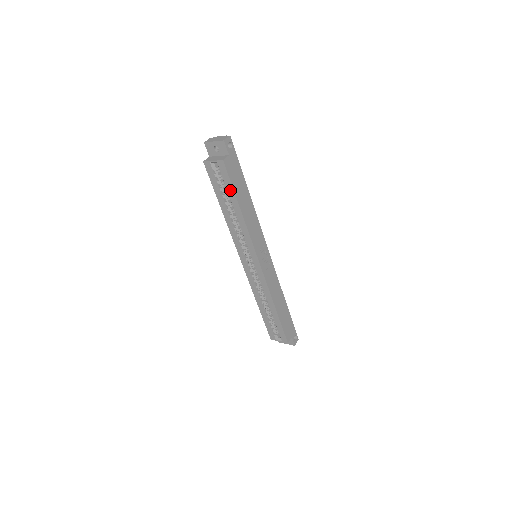
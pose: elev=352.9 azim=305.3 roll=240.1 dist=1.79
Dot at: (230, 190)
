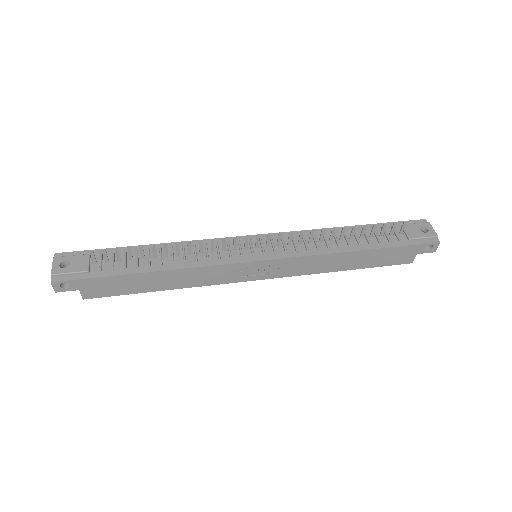
Dot at: occluded
